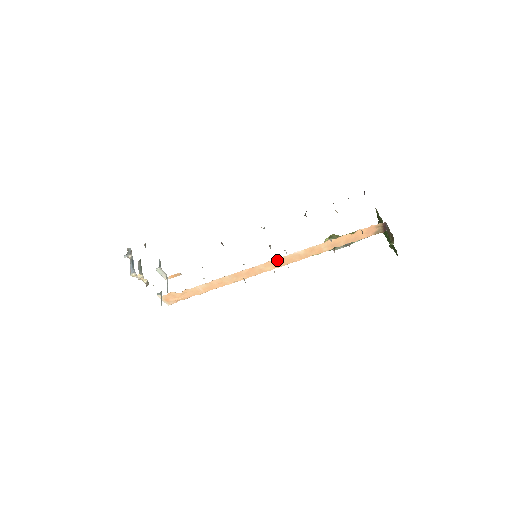
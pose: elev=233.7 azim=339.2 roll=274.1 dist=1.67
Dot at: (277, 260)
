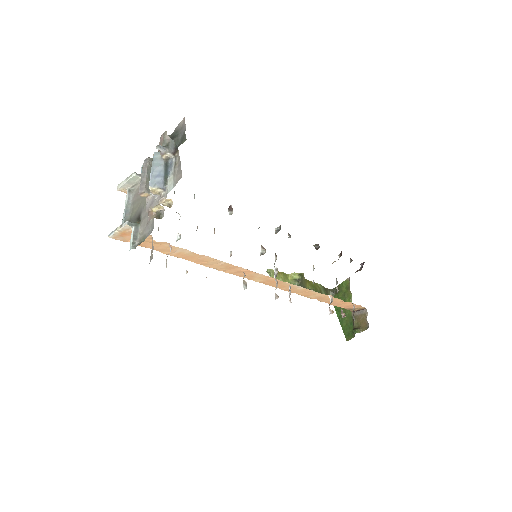
Dot at: (277, 280)
